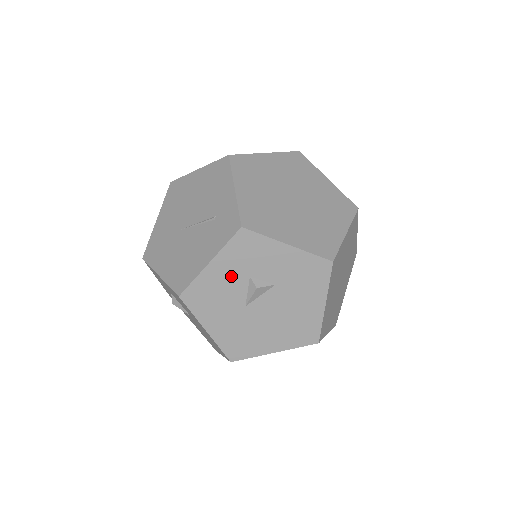
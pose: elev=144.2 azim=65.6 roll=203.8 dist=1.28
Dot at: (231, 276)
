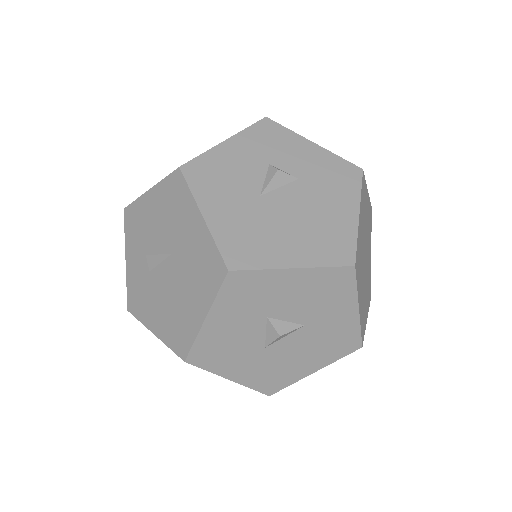
Dot at: (248, 159)
